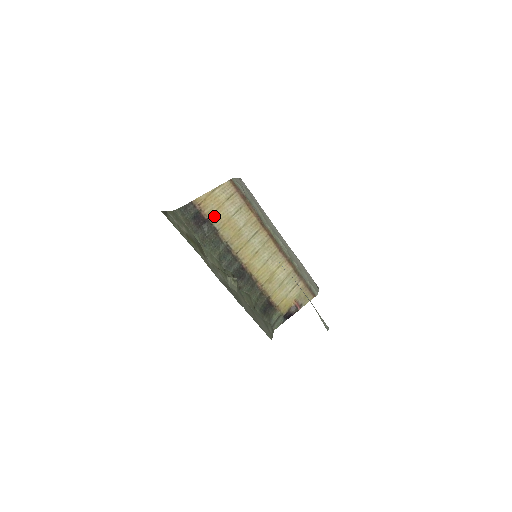
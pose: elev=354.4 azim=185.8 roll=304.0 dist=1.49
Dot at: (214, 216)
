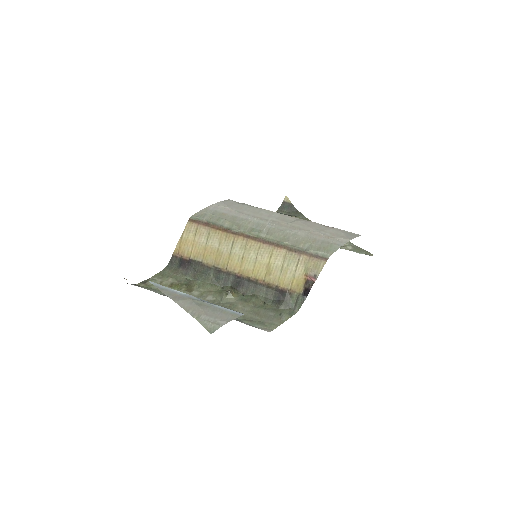
Dot at: (193, 254)
